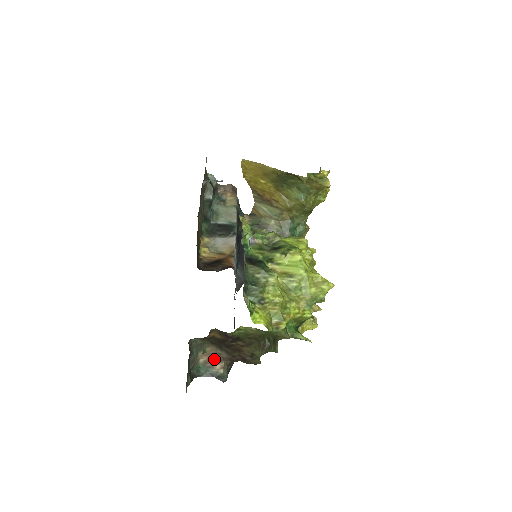
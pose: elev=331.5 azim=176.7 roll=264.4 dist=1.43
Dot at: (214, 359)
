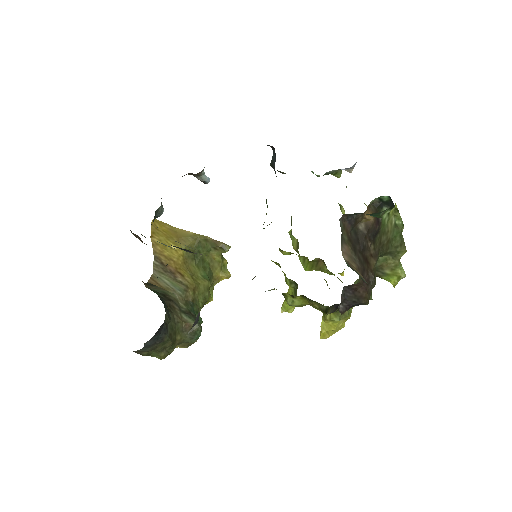
Dot at: (352, 264)
